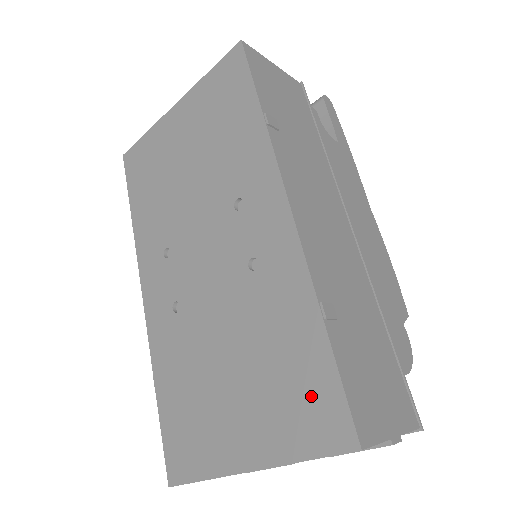
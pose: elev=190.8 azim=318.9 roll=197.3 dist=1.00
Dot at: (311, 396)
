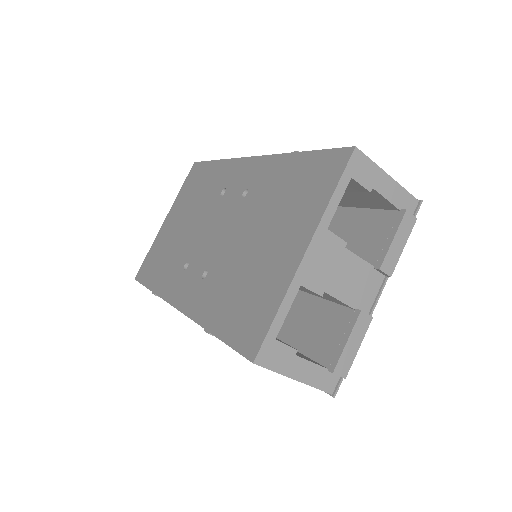
Dot at: (313, 174)
